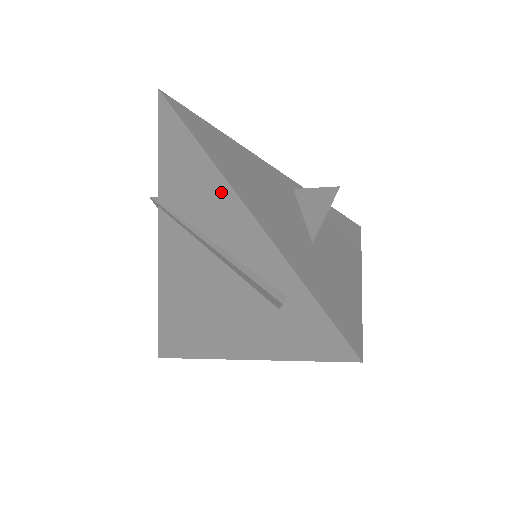
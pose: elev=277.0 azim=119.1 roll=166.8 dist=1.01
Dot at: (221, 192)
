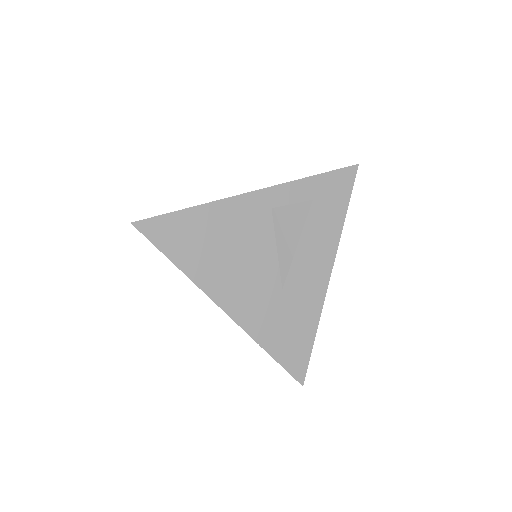
Dot at: occluded
